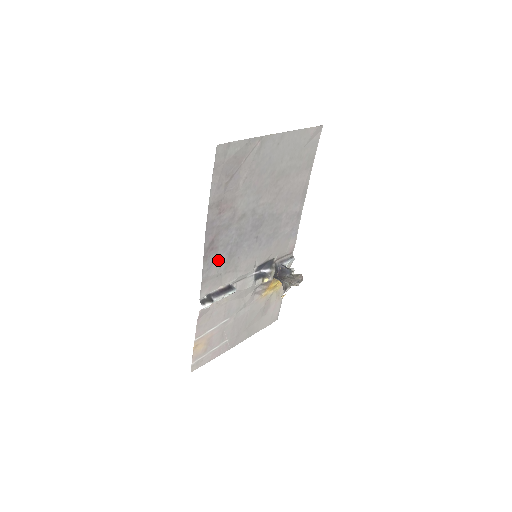
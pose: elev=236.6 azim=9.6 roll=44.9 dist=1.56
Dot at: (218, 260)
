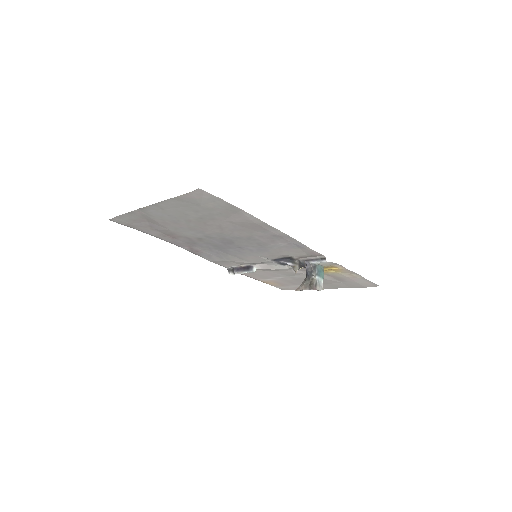
Dot at: (213, 255)
